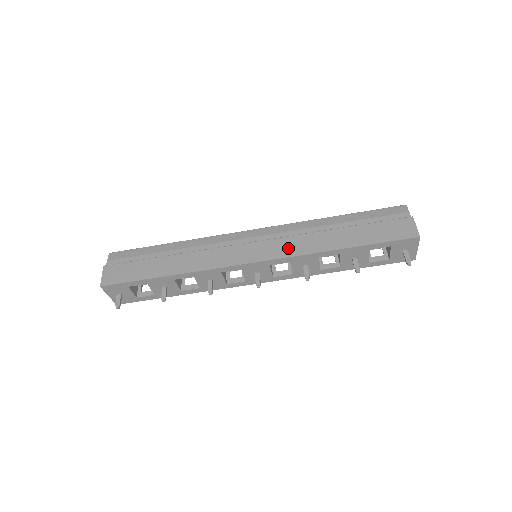
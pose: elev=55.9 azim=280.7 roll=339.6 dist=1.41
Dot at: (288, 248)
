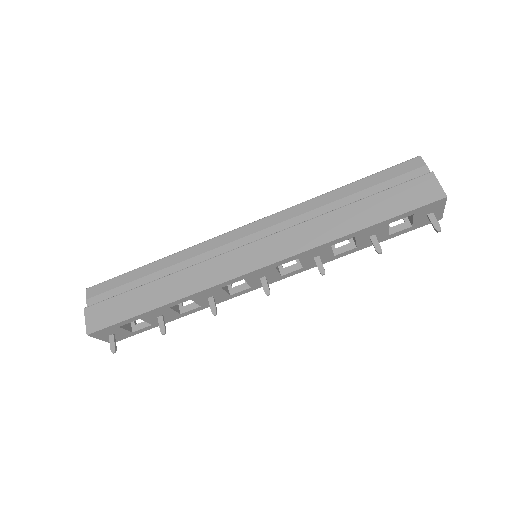
Dot at: (292, 243)
